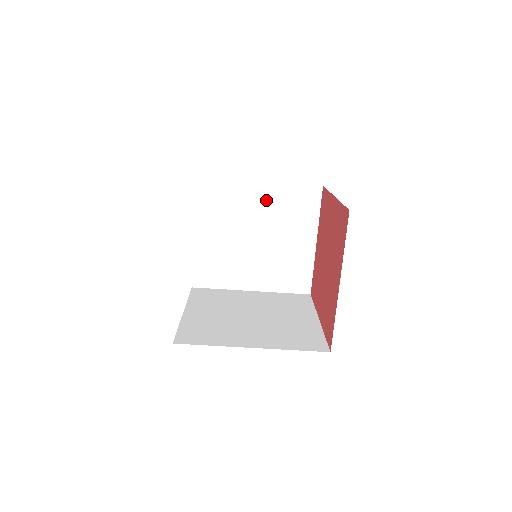
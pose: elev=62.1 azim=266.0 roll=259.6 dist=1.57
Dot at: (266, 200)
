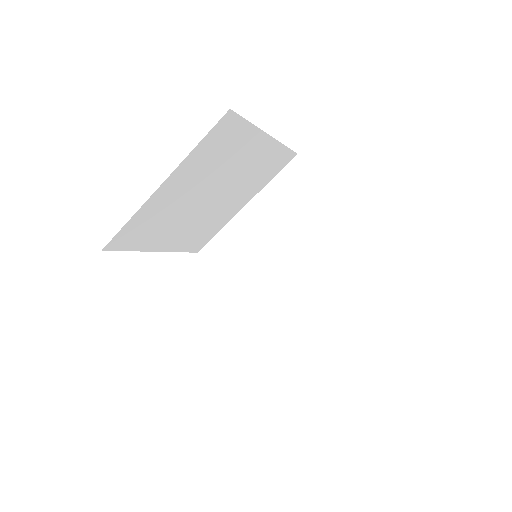
Dot at: (264, 215)
